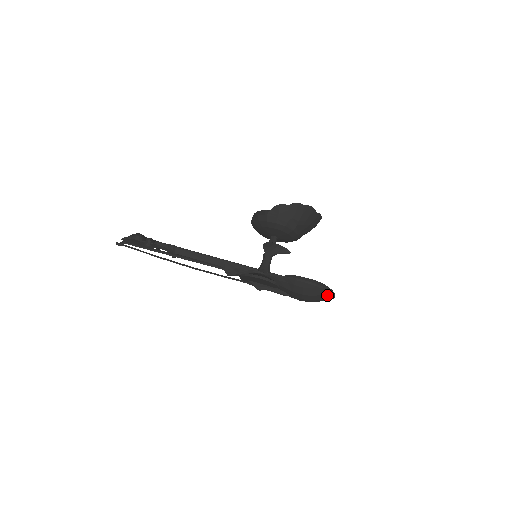
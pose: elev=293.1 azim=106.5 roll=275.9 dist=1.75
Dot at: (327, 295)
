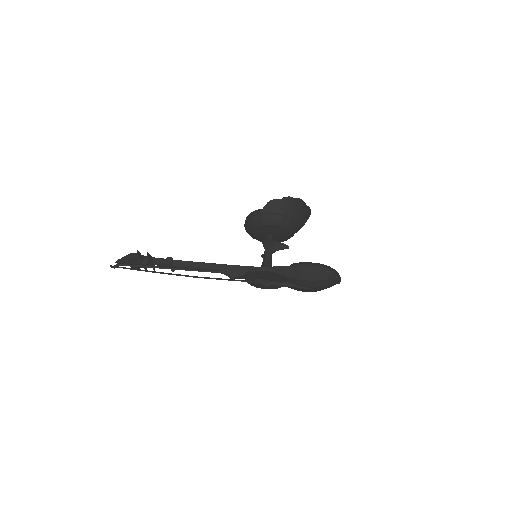
Dot at: (334, 278)
